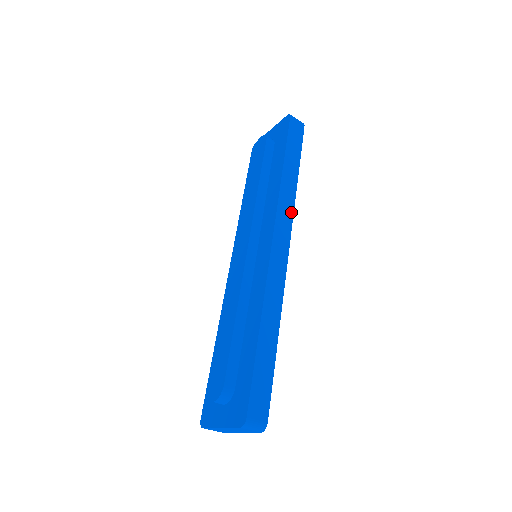
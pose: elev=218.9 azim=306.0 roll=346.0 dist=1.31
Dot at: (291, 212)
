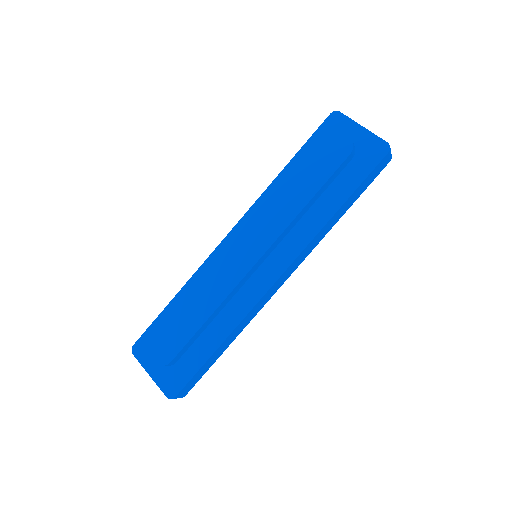
Dot at: (311, 250)
